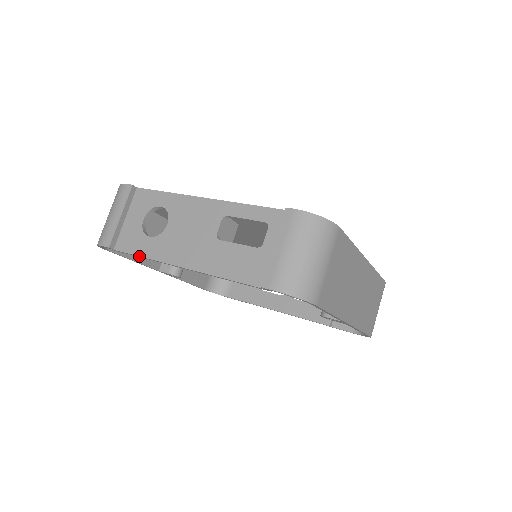
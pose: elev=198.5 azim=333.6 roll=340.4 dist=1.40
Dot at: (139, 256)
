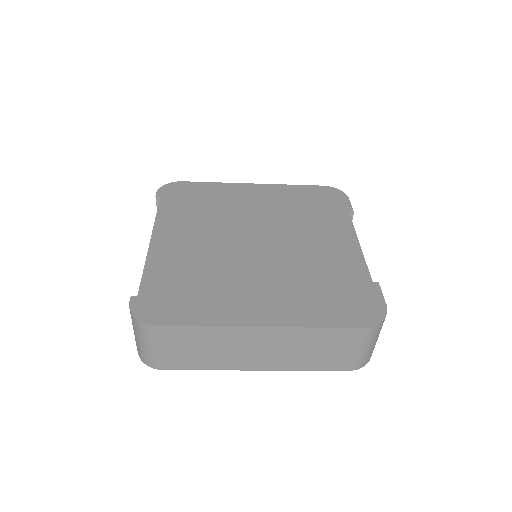
Dot at: occluded
